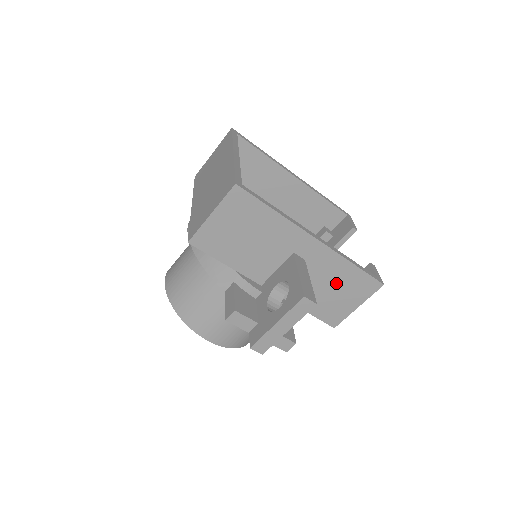
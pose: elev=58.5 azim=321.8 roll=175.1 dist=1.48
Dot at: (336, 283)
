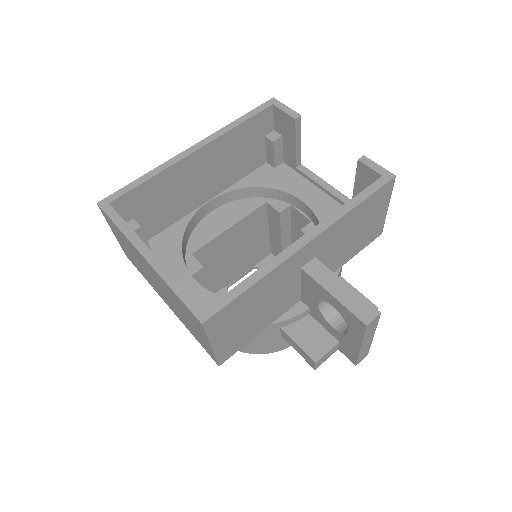
Dot at: (355, 227)
